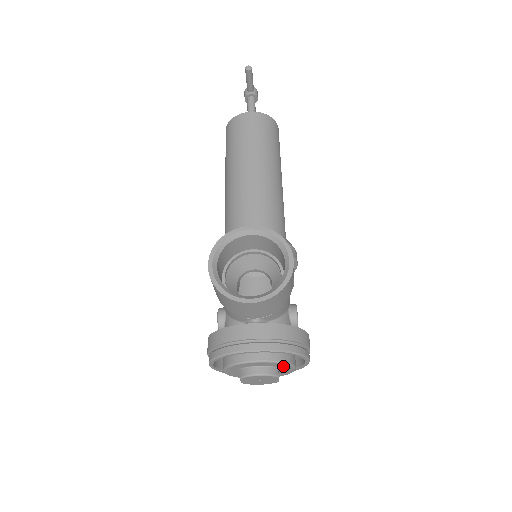
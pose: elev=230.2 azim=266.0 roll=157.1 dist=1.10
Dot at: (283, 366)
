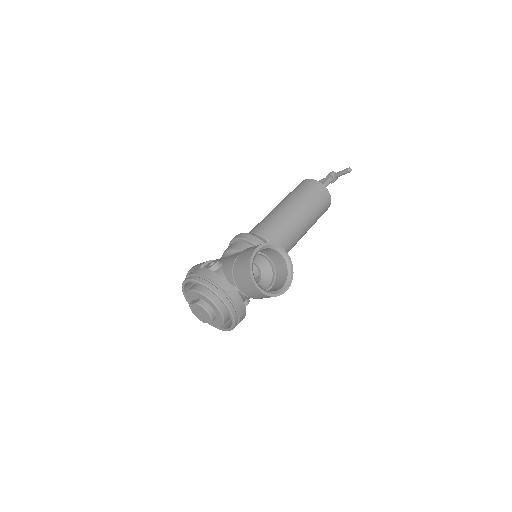
Dot at: (220, 321)
